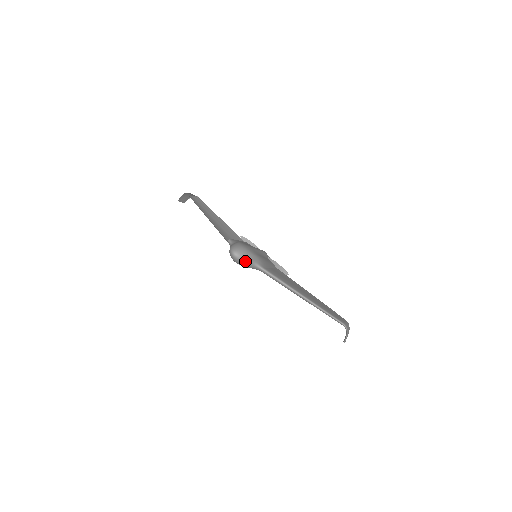
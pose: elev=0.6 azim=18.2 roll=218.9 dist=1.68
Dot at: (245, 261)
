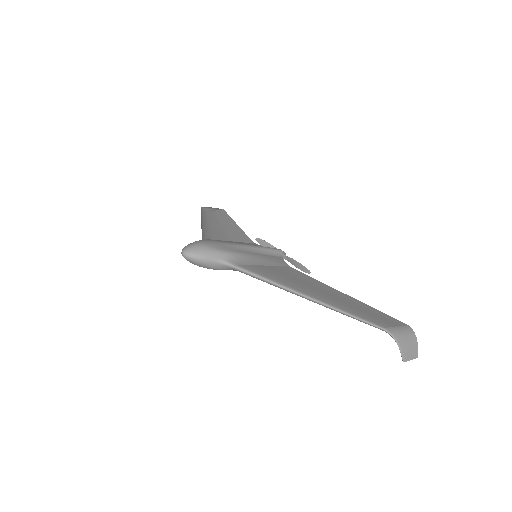
Dot at: (201, 260)
